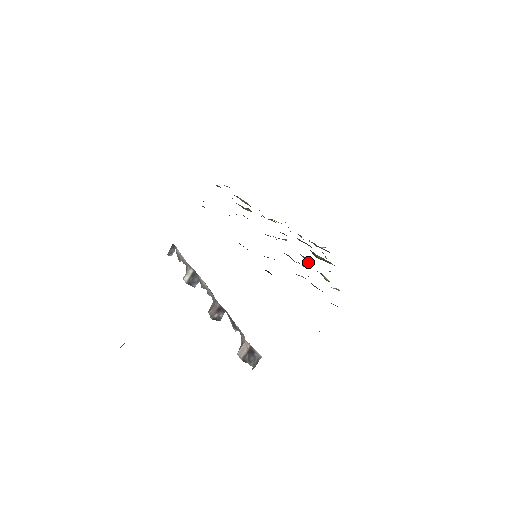
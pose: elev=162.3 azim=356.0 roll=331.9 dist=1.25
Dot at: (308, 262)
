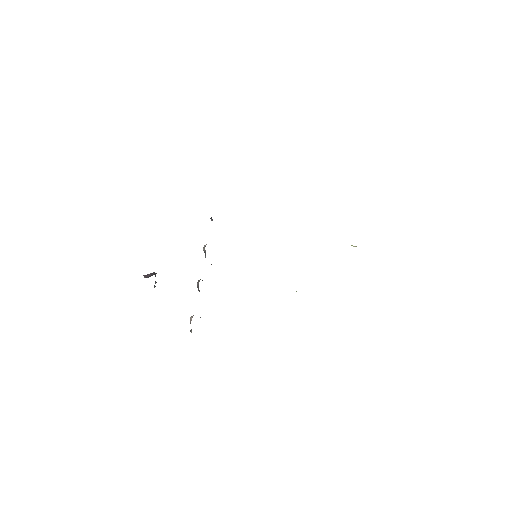
Dot at: occluded
